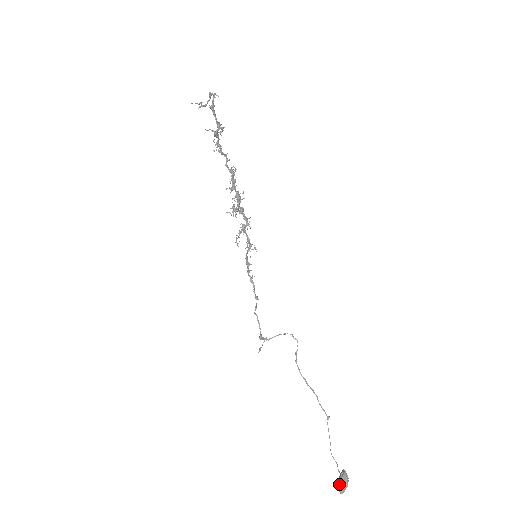
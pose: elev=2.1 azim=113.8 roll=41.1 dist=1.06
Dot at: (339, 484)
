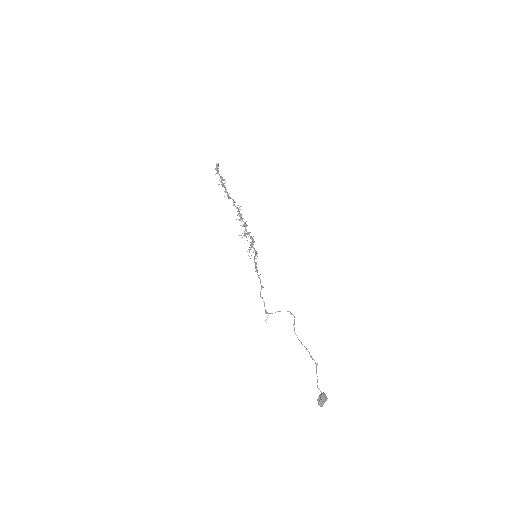
Dot at: (318, 400)
